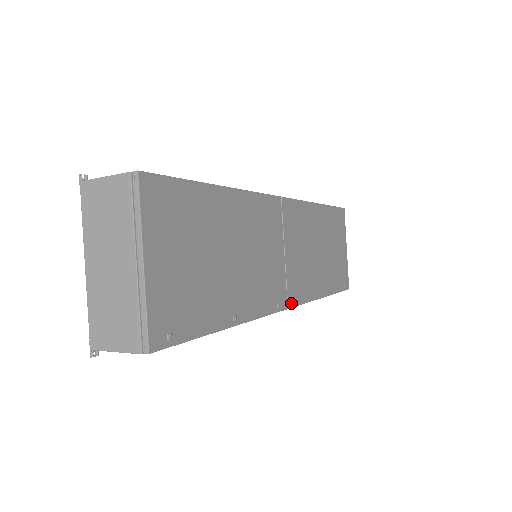
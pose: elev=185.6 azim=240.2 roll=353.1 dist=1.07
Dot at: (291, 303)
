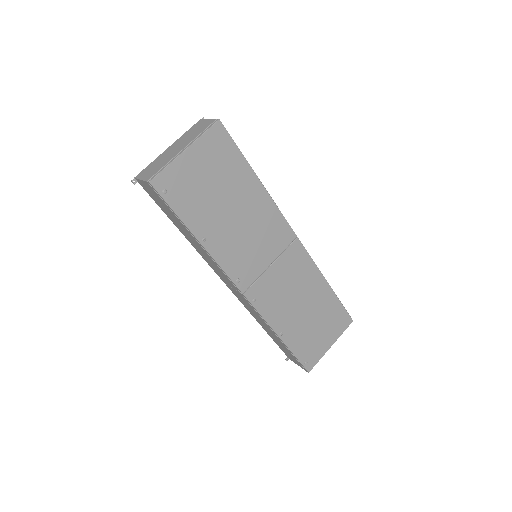
Dot at: (249, 295)
